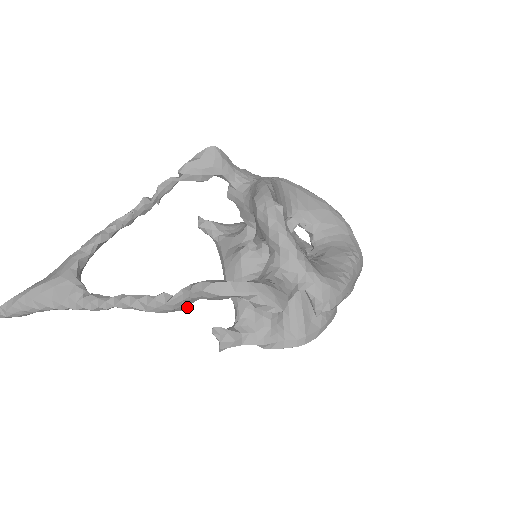
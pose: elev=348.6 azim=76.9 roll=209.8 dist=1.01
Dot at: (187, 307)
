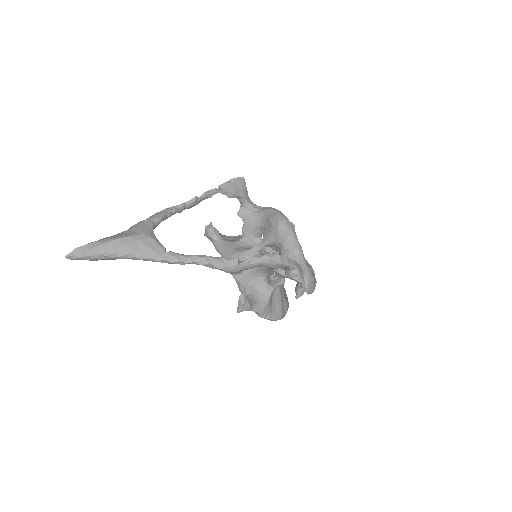
Dot at: (241, 272)
